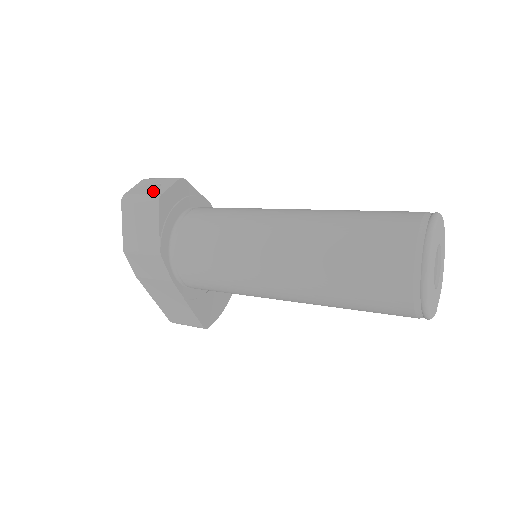
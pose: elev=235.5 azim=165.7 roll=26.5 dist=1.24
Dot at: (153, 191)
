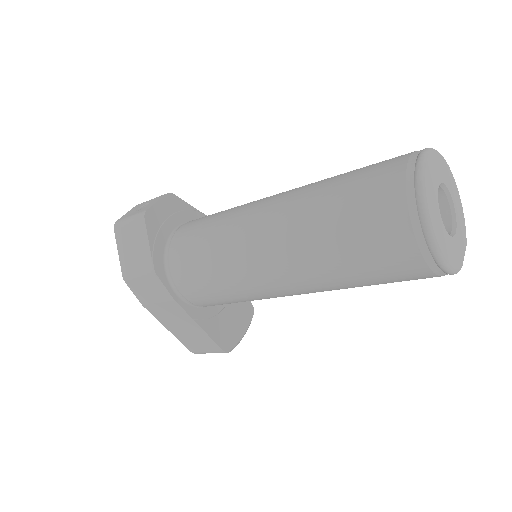
Dot at: (140, 210)
